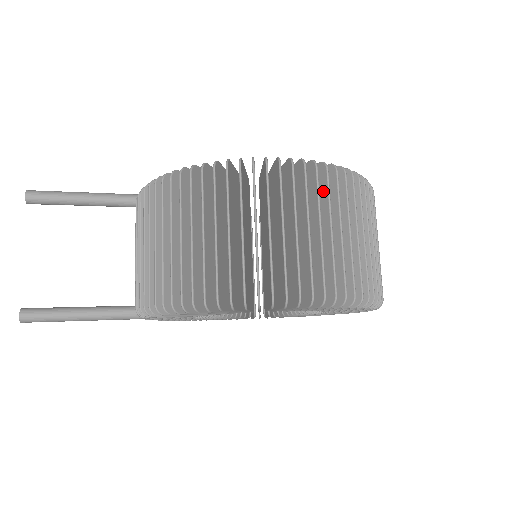
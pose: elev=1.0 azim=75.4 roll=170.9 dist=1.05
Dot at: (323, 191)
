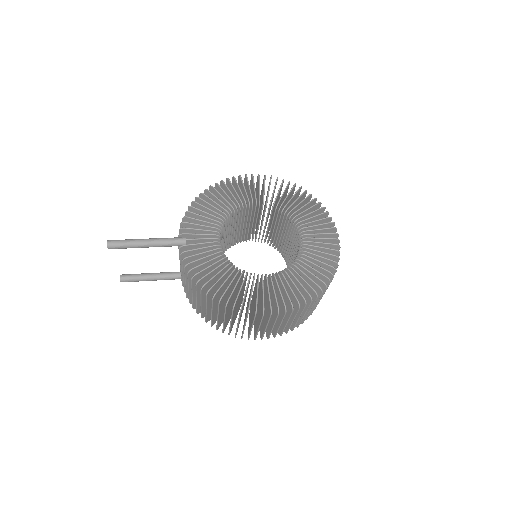
Dot at: (288, 312)
